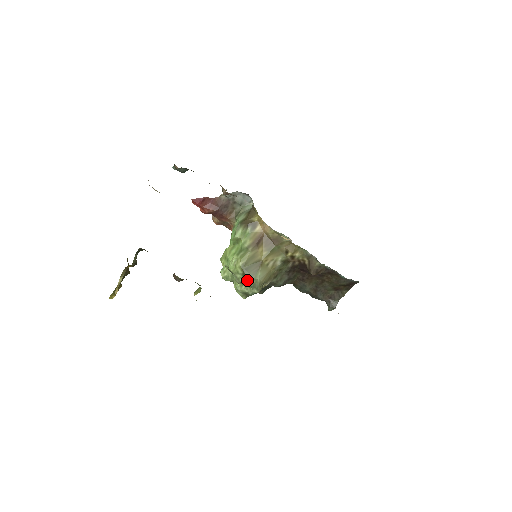
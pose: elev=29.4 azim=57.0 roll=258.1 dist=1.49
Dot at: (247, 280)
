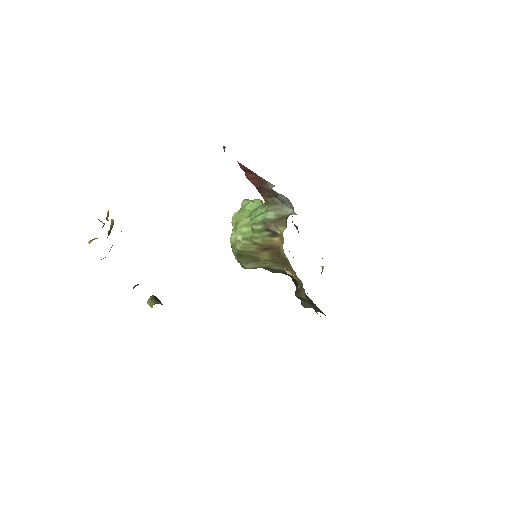
Dot at: (238, 259)
